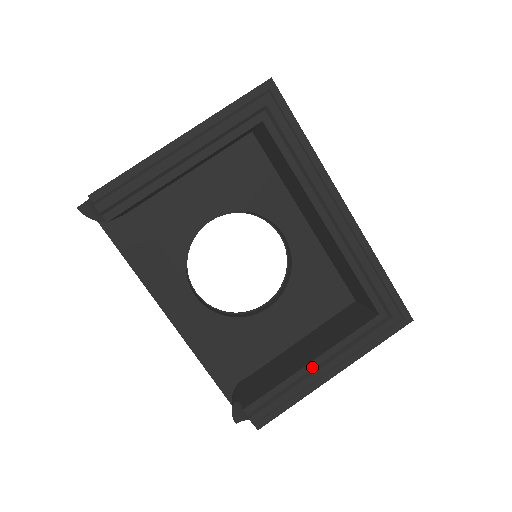
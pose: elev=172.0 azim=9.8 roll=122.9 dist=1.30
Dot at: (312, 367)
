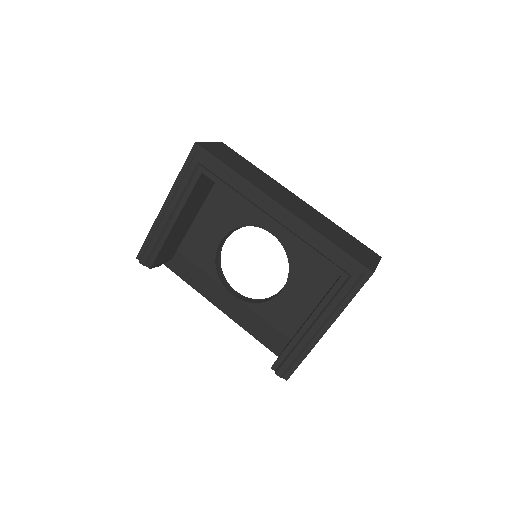
Dot at: (306, 329)
